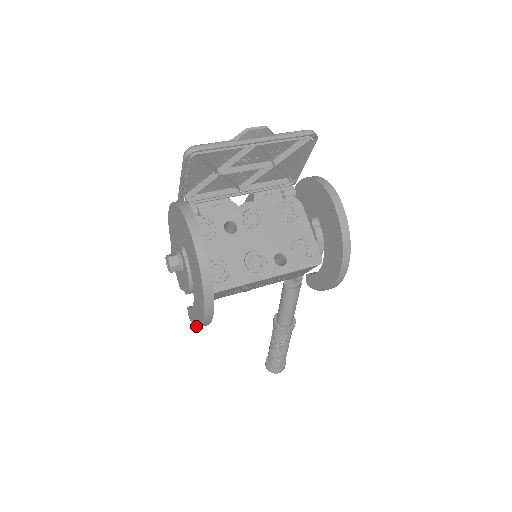
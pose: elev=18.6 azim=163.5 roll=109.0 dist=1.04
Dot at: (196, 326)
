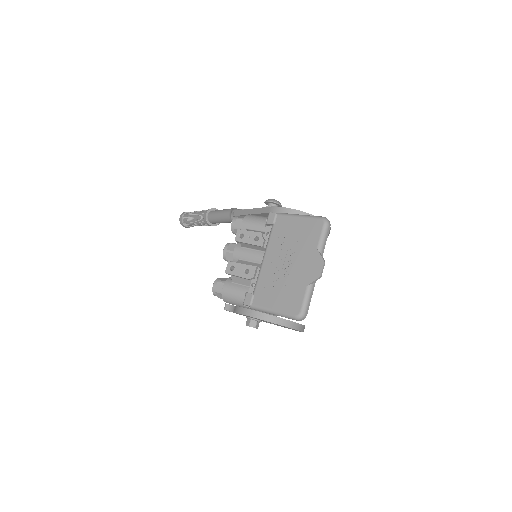
Dot at: occluded
